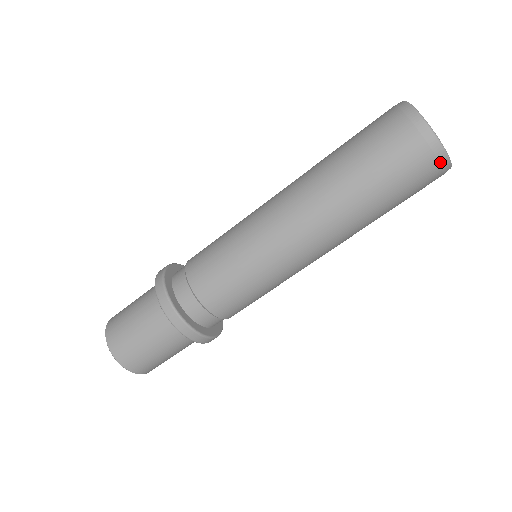
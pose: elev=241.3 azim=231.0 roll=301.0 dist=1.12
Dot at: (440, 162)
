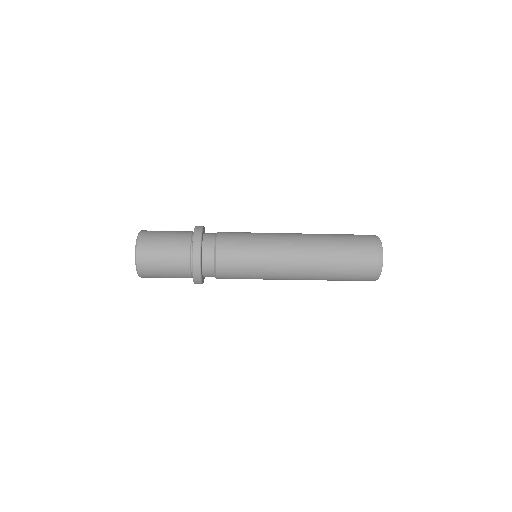
Dot at: occluded
